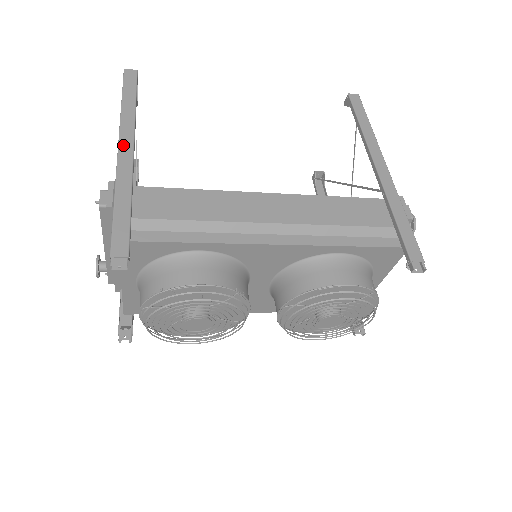
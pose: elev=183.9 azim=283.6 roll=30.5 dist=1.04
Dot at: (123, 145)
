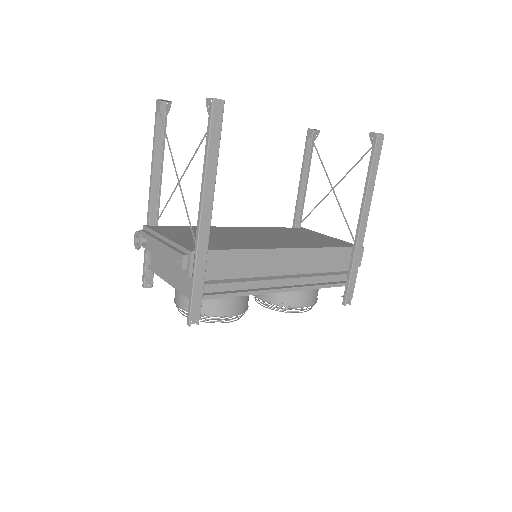
Dot at: (204, 213)
